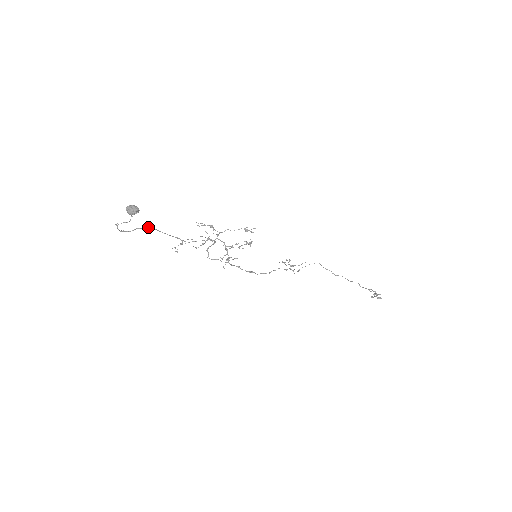
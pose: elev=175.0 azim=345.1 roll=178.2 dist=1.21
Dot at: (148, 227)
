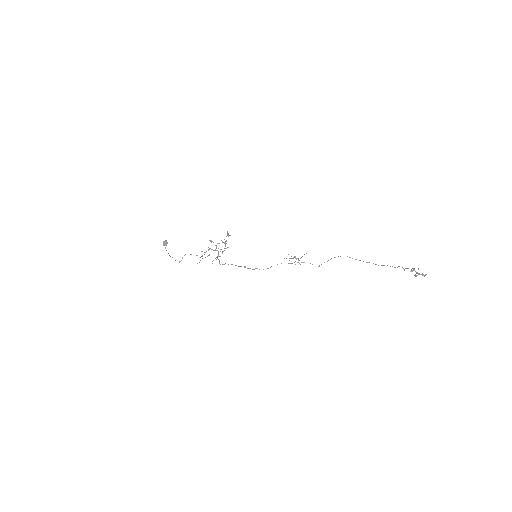
Dot at: occluded
